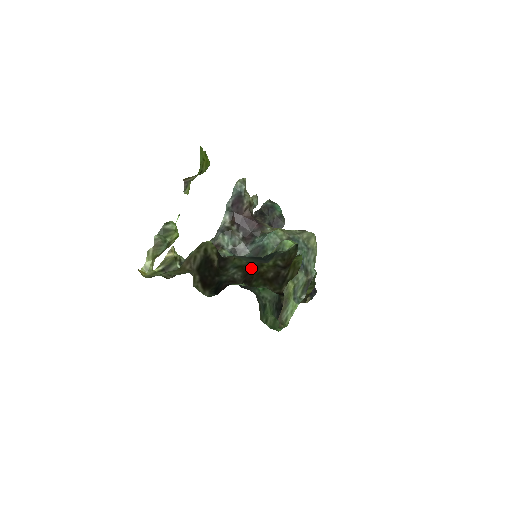
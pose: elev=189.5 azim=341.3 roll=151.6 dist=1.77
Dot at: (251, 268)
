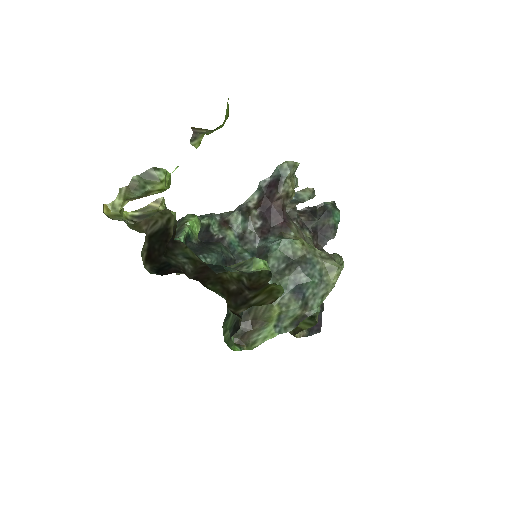
Dot at: (209, 268)
